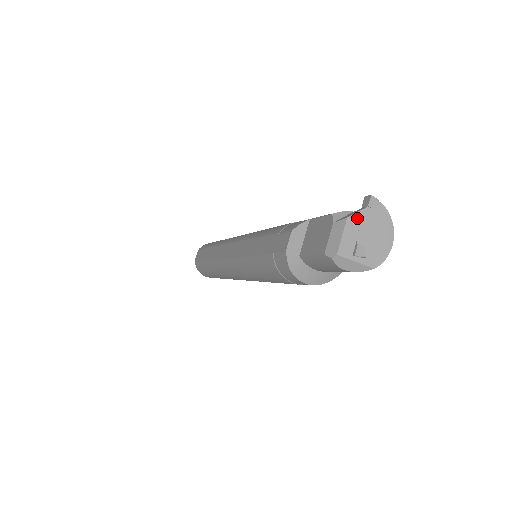
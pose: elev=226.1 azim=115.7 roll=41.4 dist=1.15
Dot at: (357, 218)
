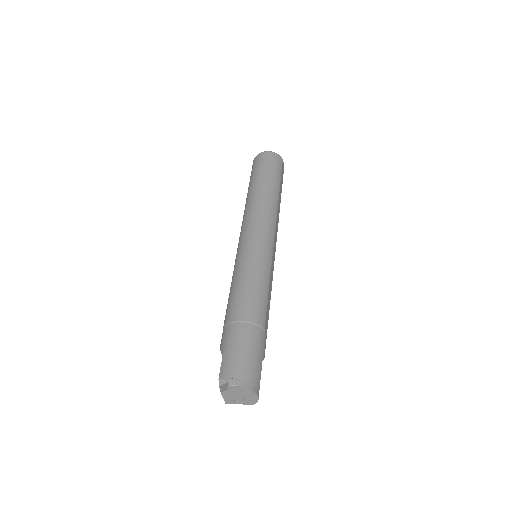
Dot at: (227, 393)
